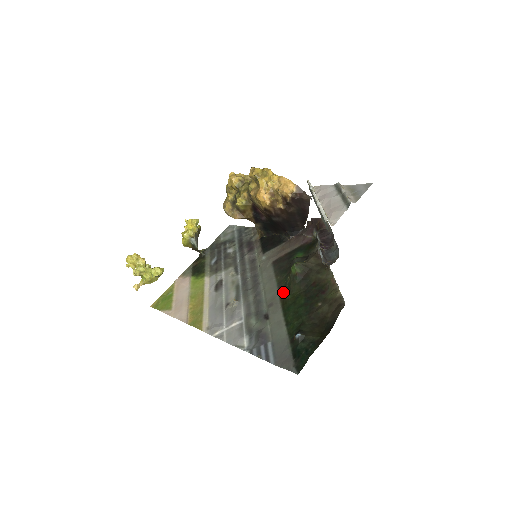
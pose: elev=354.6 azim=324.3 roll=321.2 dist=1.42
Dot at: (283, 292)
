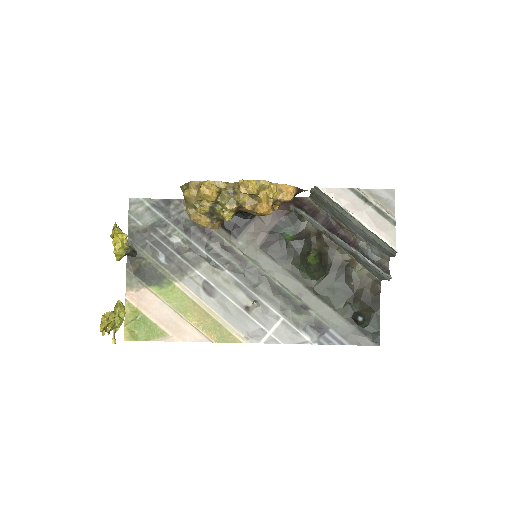
Dot at: (306, 280)
